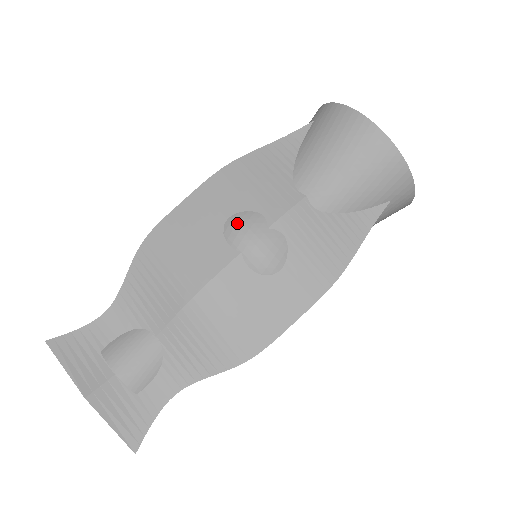
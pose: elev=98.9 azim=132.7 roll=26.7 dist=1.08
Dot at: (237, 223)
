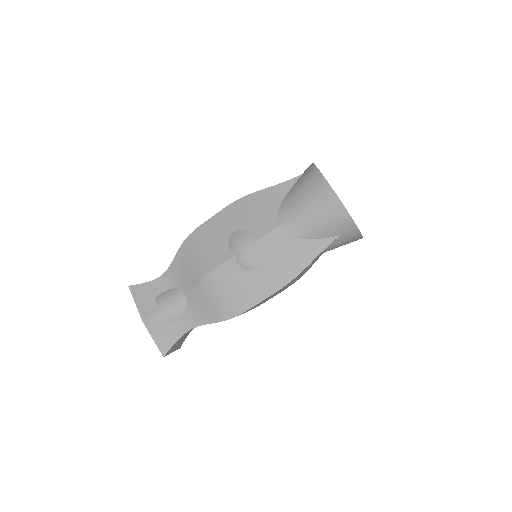
Dot at: (237, 237)
